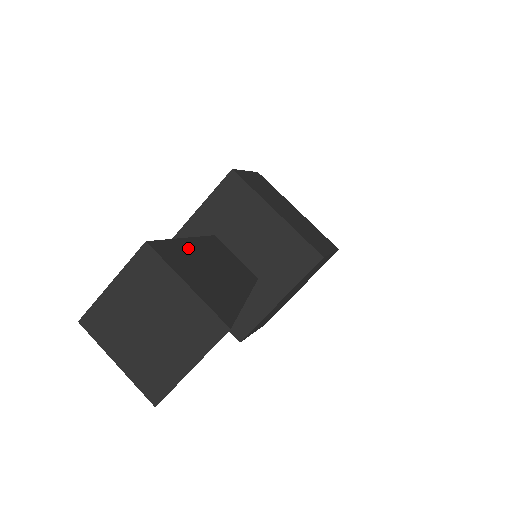
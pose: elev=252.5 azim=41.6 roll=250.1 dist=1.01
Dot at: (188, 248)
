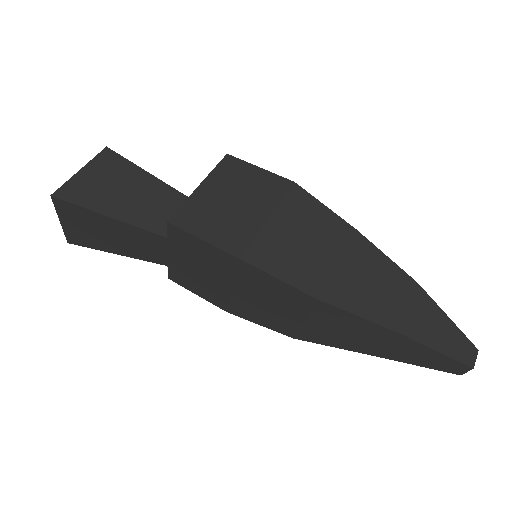
Dot at: occluded
